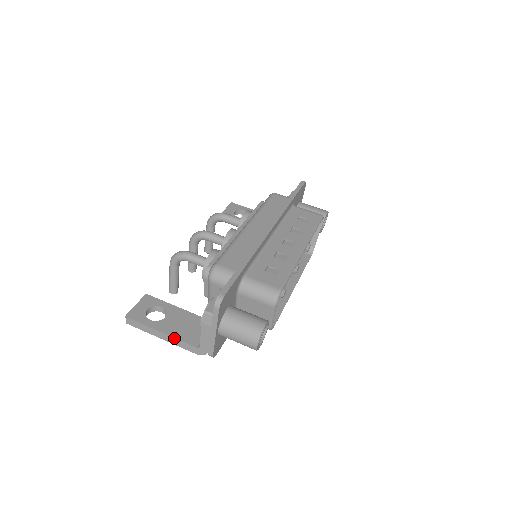
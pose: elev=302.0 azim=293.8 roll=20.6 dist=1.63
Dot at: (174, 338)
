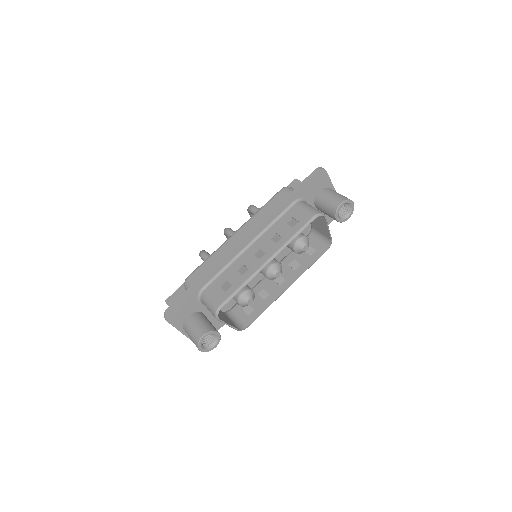
Dot at: occluded
